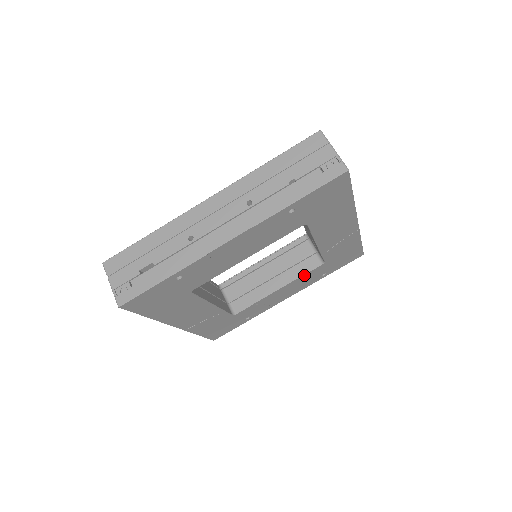
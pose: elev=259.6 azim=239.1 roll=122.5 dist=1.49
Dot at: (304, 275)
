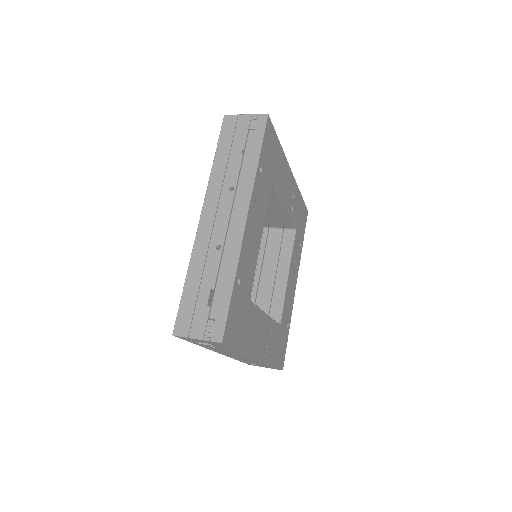
Dot at: (293, 251)
